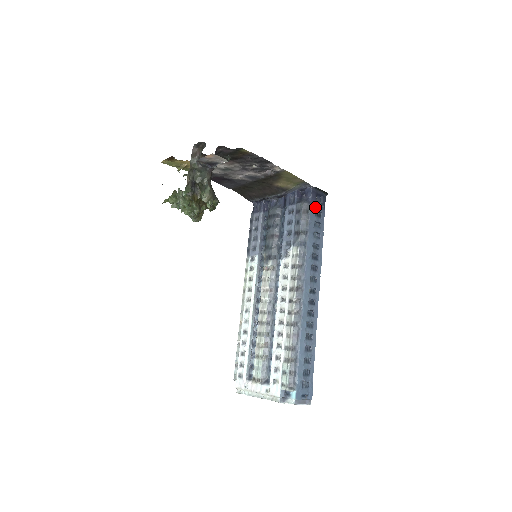
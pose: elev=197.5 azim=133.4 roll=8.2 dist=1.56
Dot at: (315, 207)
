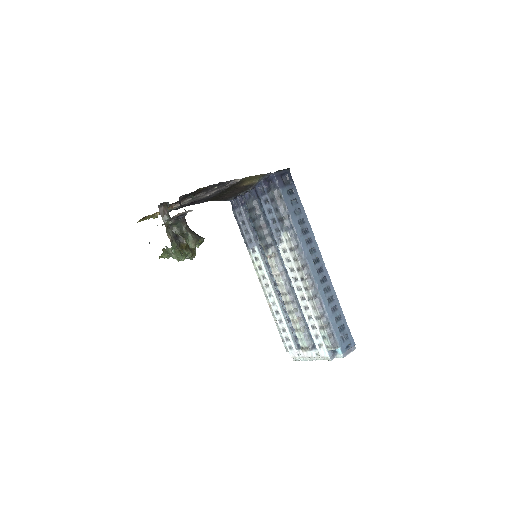
Dot at: (285, 188)
